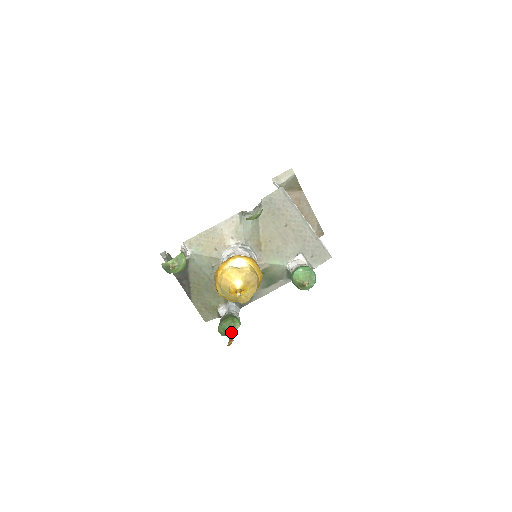
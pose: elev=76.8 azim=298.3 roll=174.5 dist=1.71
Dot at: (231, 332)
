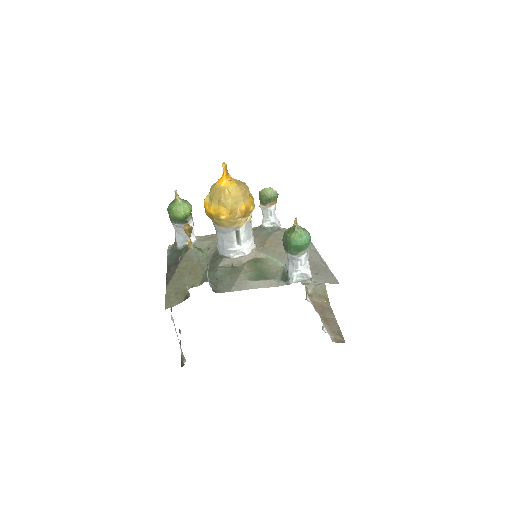
Dot at: (193, 246)
